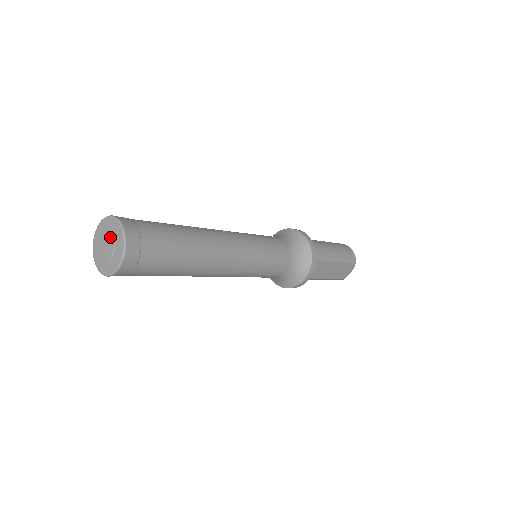
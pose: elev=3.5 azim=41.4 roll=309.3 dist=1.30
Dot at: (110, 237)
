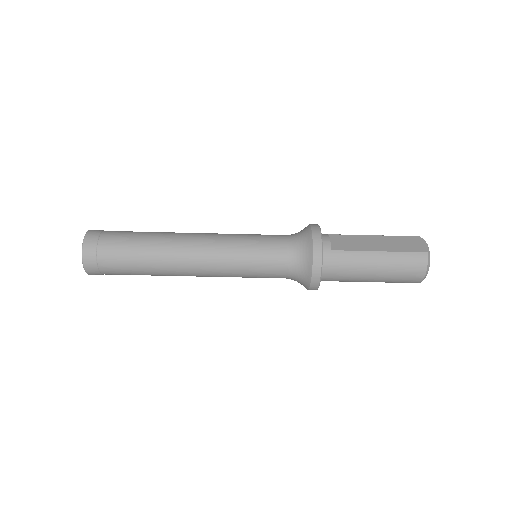
Dot at: occluded
